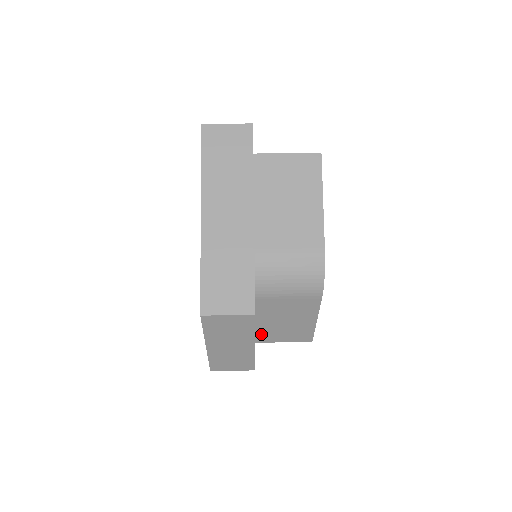
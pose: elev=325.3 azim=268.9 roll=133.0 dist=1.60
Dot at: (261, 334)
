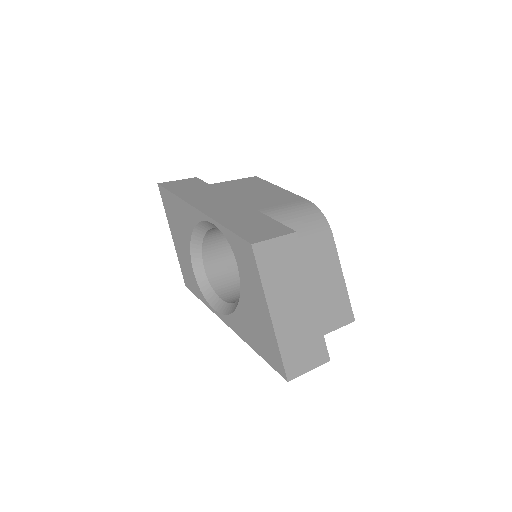
Dot at: occluded
